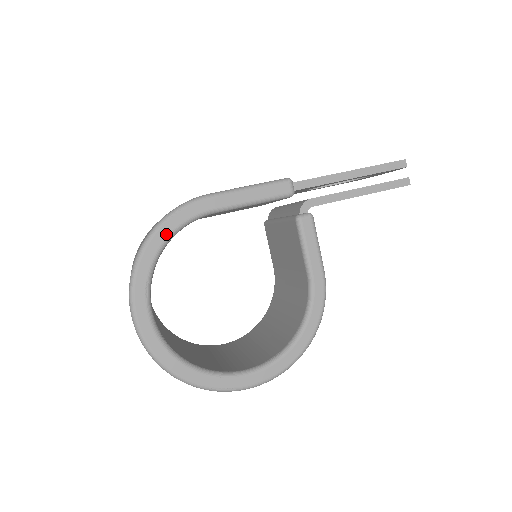
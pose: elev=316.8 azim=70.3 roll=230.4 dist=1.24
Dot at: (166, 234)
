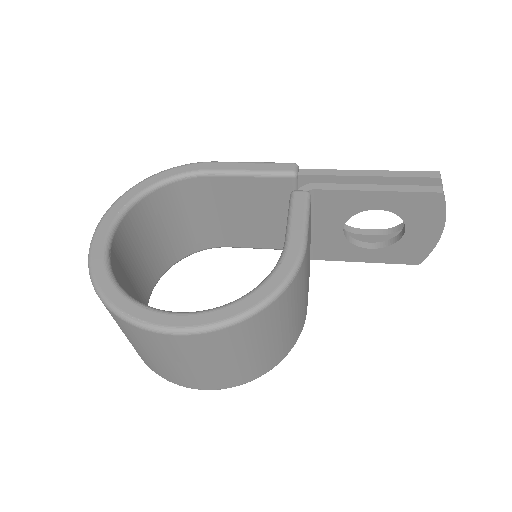
Dot at: (162, 178)
